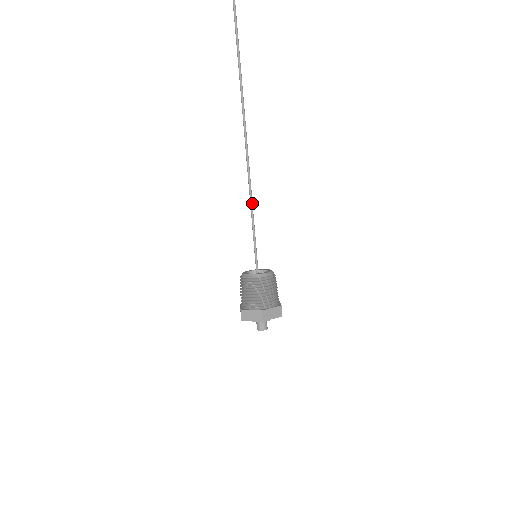
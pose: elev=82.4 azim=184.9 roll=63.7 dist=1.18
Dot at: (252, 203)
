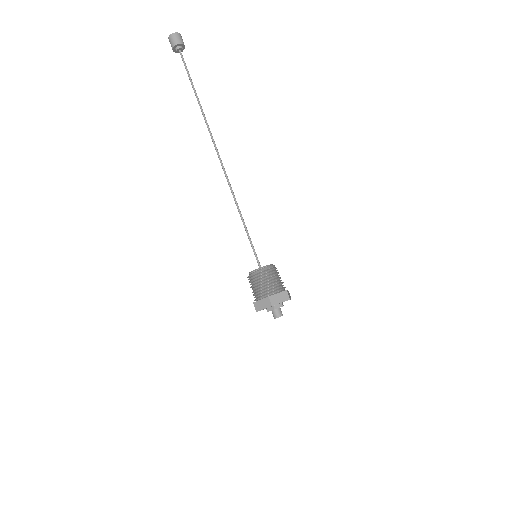
Dot at: (241, 214)
